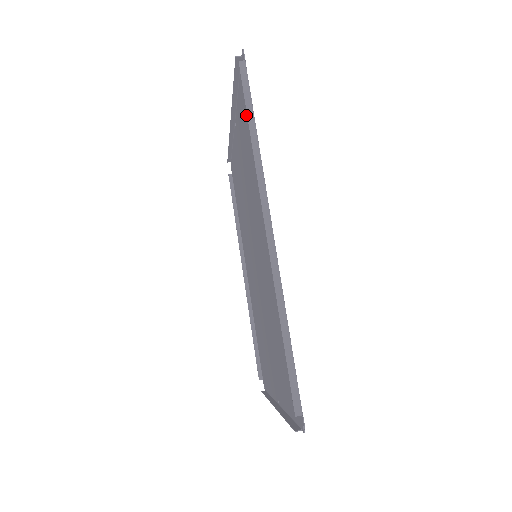
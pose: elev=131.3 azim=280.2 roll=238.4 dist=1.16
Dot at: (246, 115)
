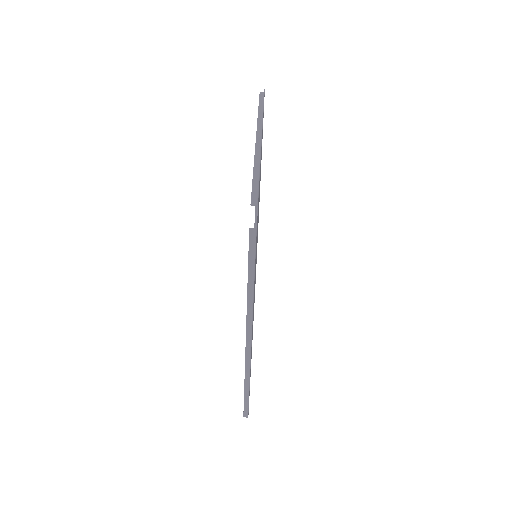
Dot at: occluded
